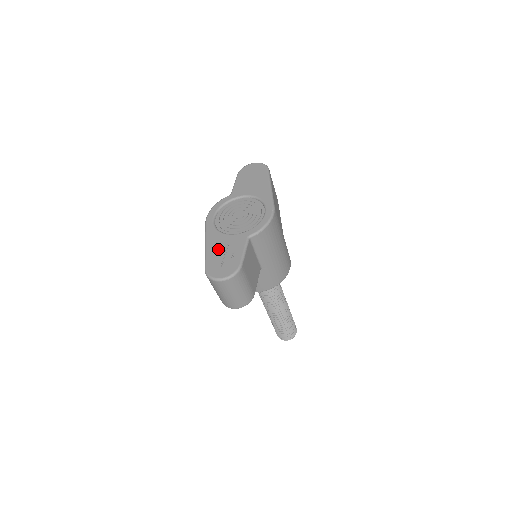
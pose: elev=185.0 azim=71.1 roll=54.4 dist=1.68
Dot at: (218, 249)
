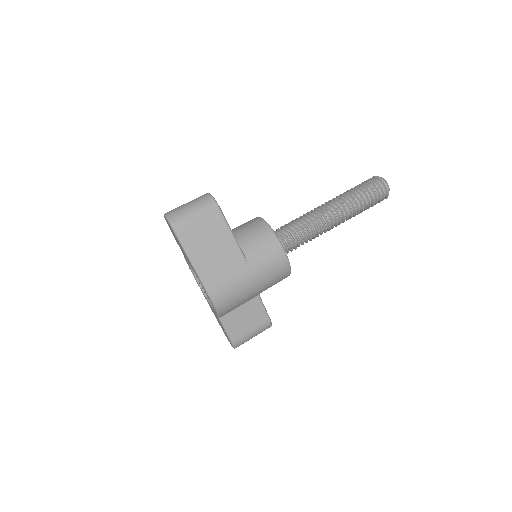
Dot at: (216, 317)
